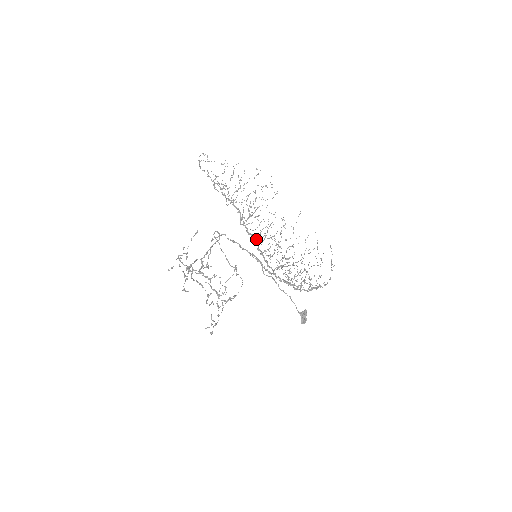
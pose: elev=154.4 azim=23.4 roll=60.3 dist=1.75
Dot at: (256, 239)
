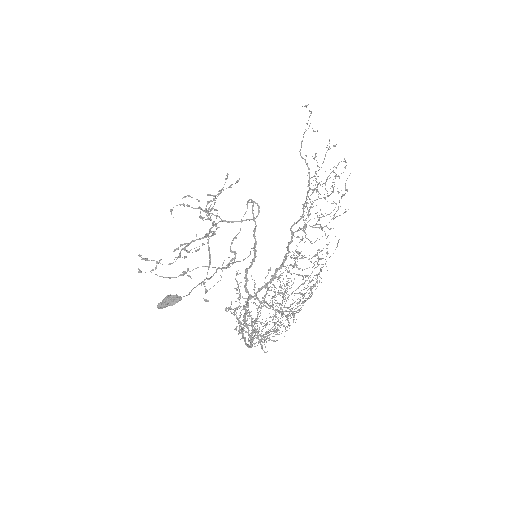
Dot at: occluded
